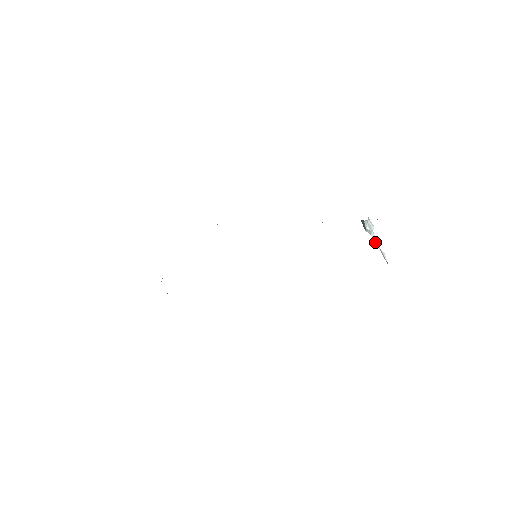
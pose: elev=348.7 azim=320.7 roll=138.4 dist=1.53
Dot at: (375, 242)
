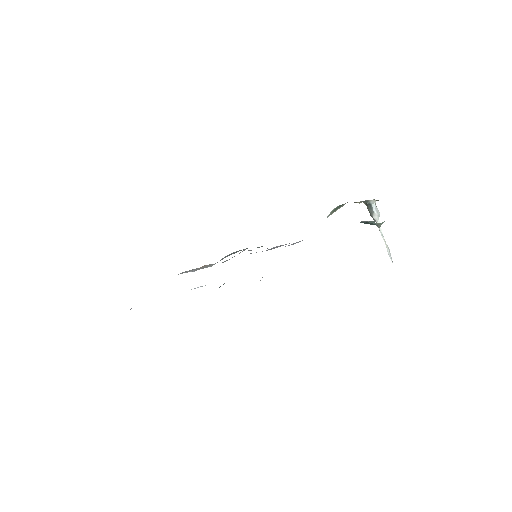
Dot at: (381, 233)
